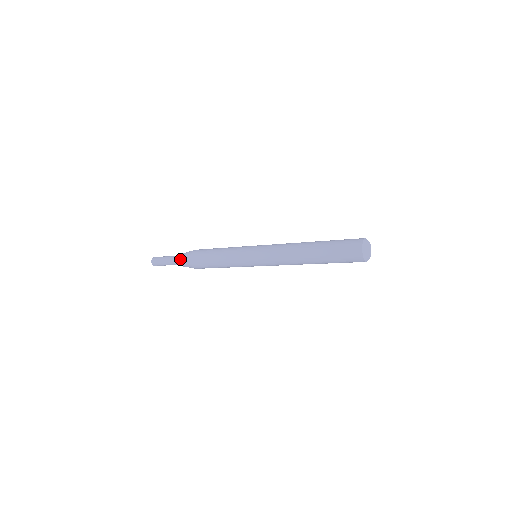
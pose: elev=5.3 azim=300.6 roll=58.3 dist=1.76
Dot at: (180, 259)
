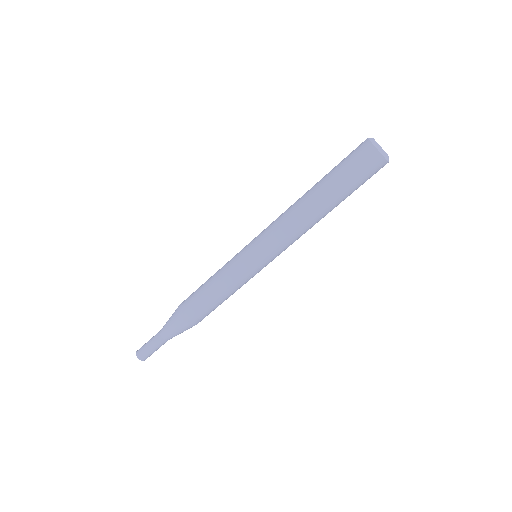
Dot at: occluded
